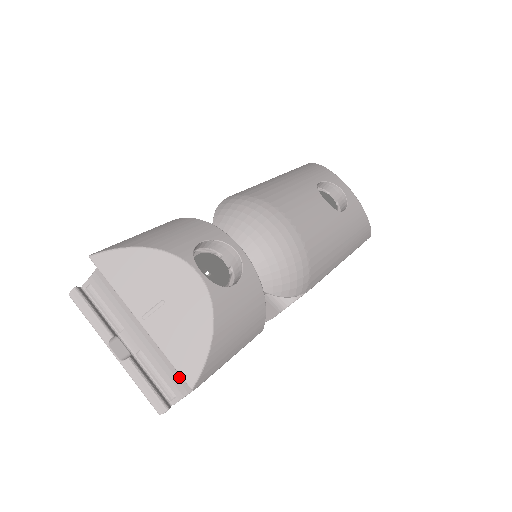
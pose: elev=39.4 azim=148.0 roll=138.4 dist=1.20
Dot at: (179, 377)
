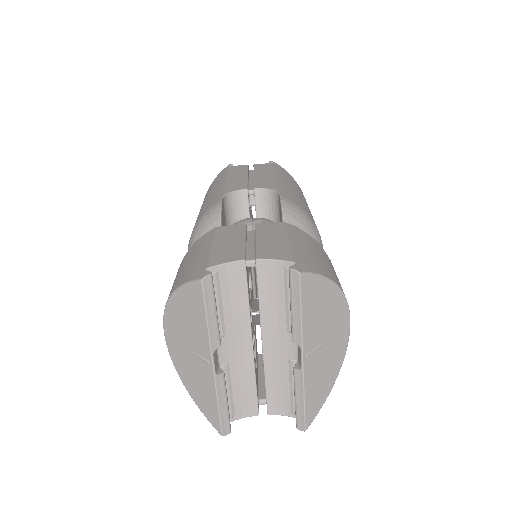
Dot at: (253, 400)
